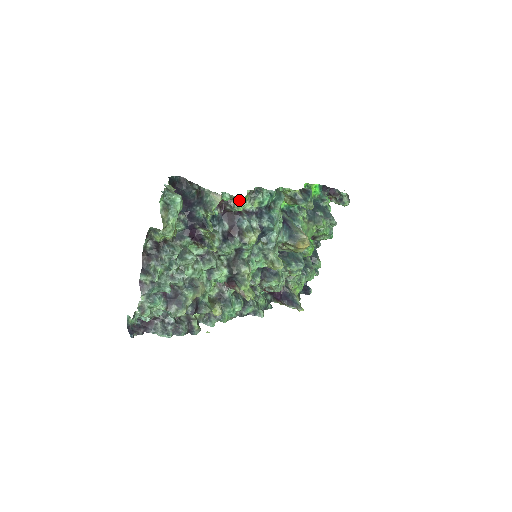
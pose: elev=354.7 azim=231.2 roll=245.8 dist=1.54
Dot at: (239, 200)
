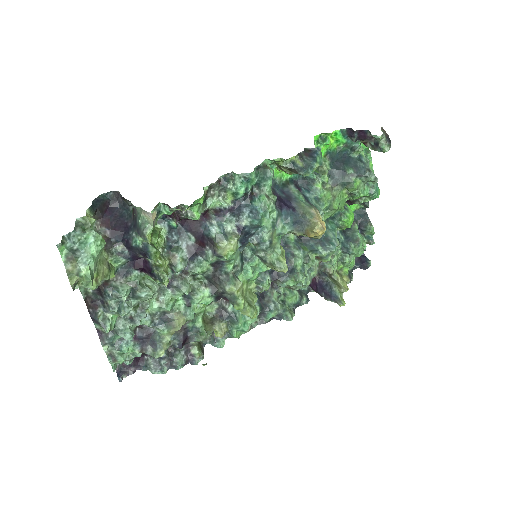
Dot at: (190, 207)
